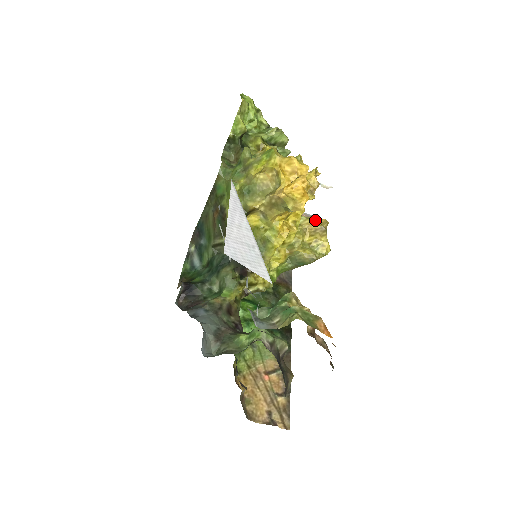
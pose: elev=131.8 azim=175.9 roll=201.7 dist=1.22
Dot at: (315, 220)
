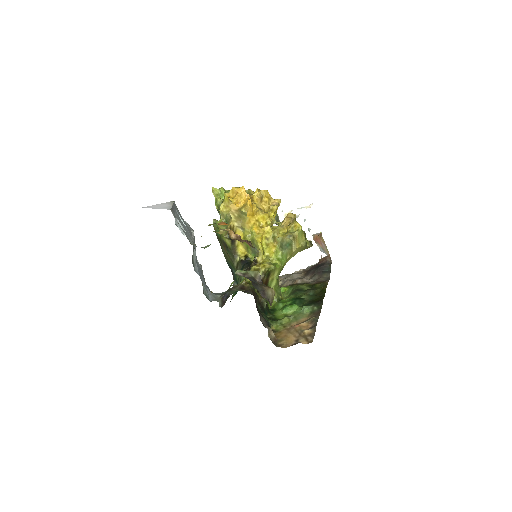
Dot at: (285, 218)
